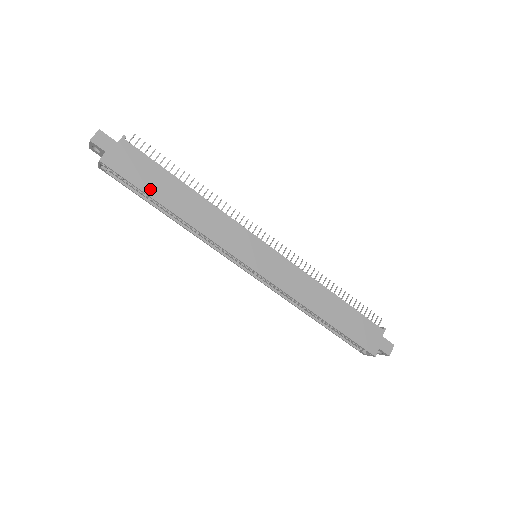
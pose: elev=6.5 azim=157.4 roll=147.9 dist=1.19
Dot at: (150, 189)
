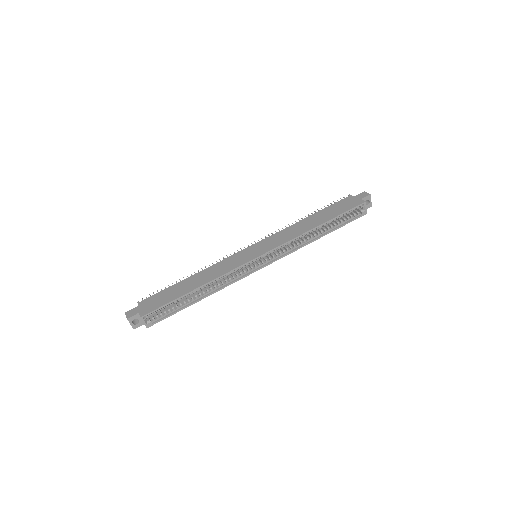
Dot at: (175, 297)
